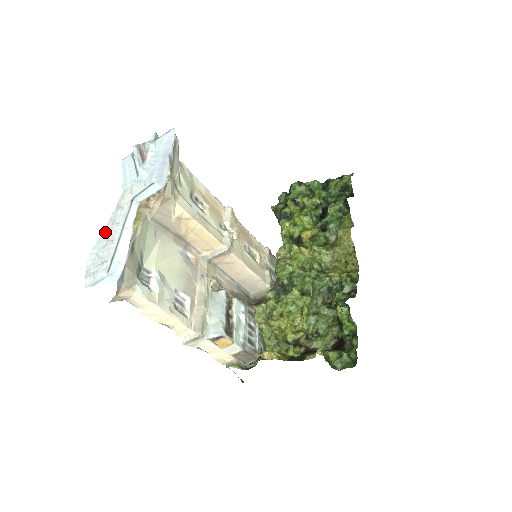
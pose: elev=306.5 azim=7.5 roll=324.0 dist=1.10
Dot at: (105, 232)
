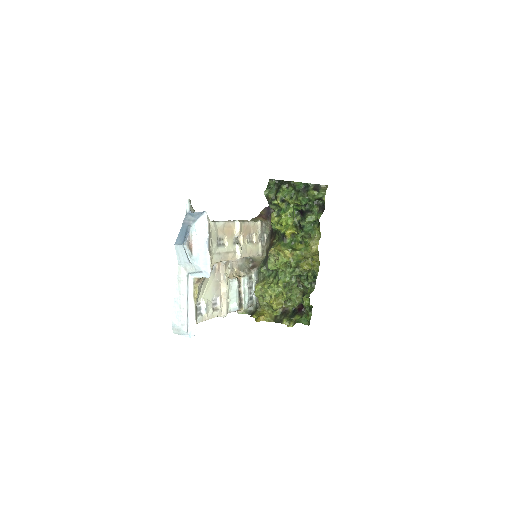
Dot at: (176, 300)
